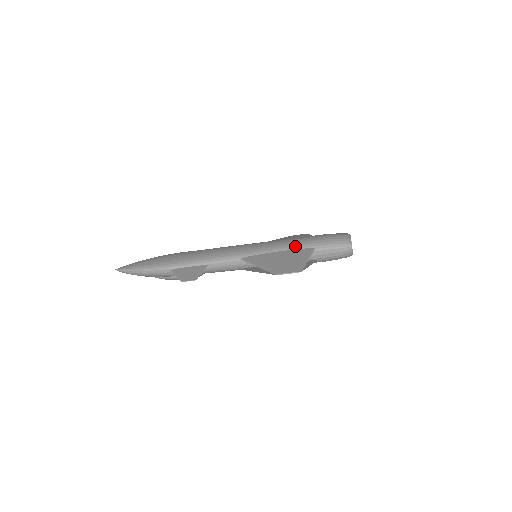
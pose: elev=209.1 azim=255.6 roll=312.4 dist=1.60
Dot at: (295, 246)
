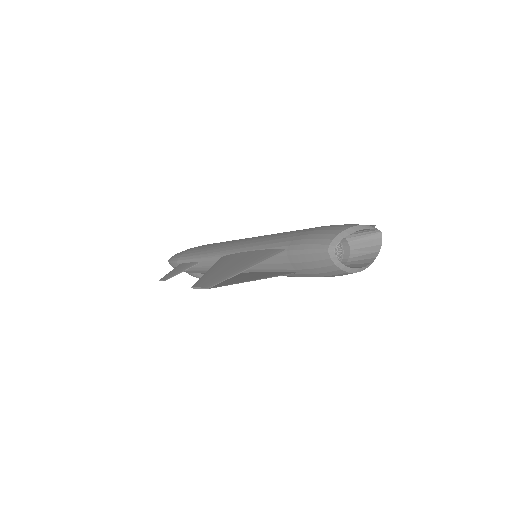
Dot at: (270, 243)
